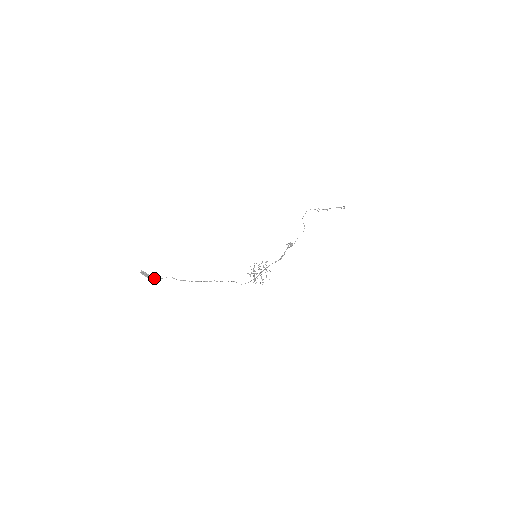
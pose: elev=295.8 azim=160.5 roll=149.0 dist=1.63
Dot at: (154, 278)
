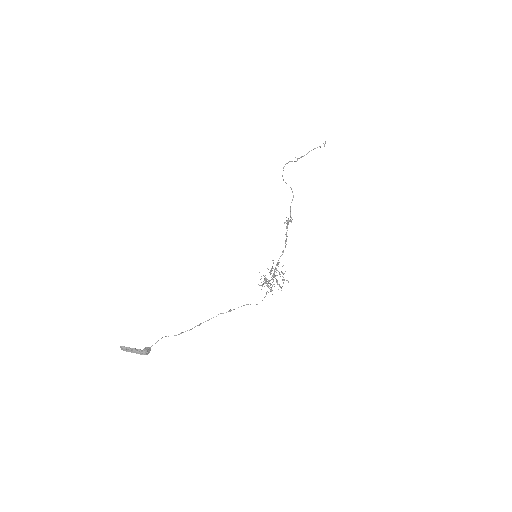
Dot at: (143, 350)
